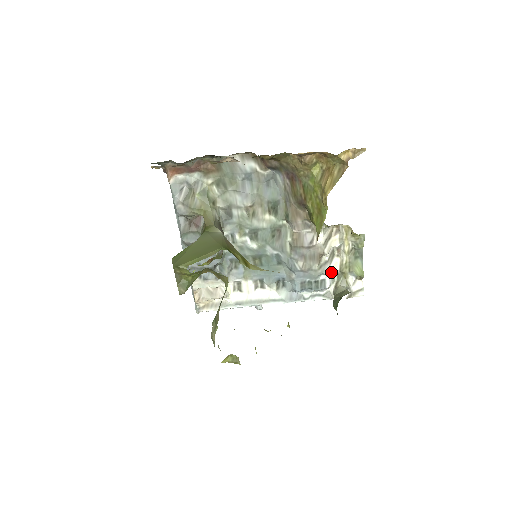
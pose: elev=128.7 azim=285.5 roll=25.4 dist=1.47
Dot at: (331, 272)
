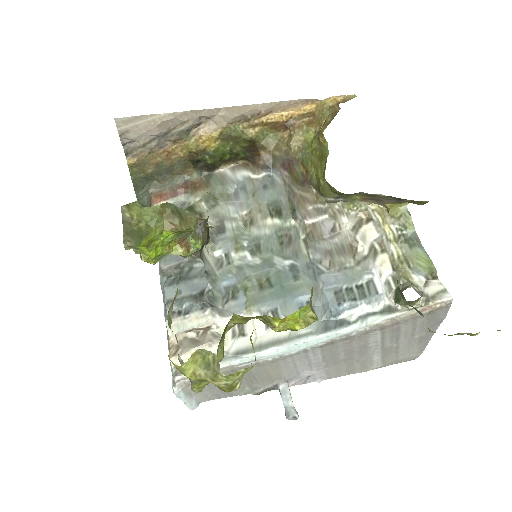
Dot at: (379, 272)
